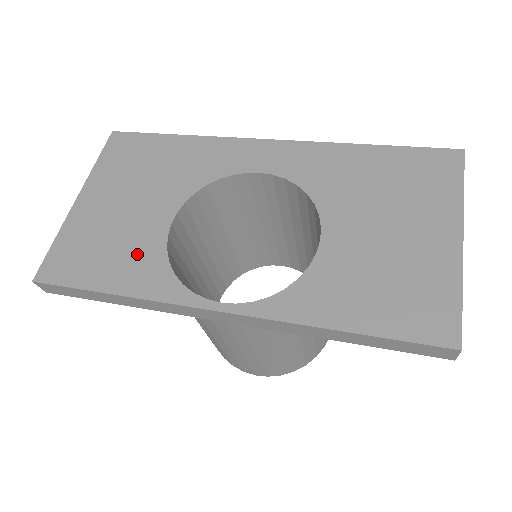
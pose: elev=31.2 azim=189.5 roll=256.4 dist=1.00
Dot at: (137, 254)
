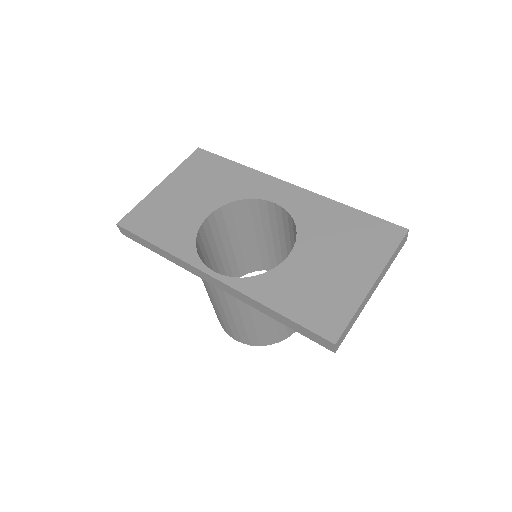
Dot at: (180, 228)
